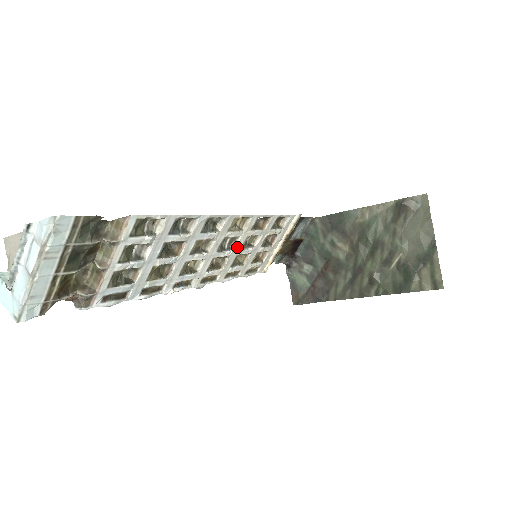
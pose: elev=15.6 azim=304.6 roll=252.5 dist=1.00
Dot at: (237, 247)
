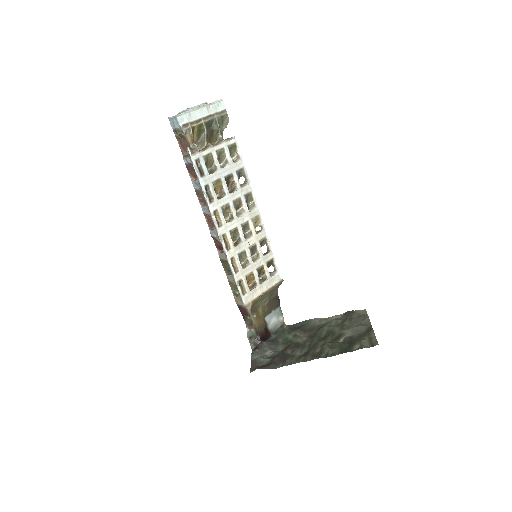
Dot at: (248, 242)
